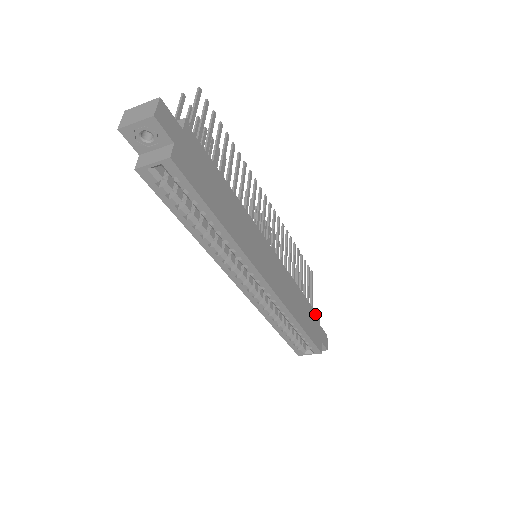
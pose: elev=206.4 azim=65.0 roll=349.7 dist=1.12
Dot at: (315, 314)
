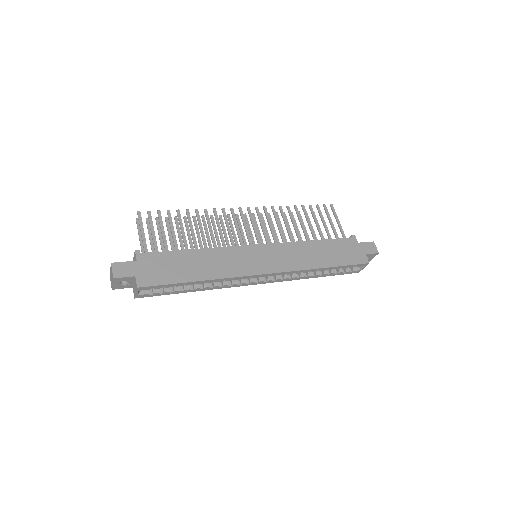
Dot at: (345, 240)
